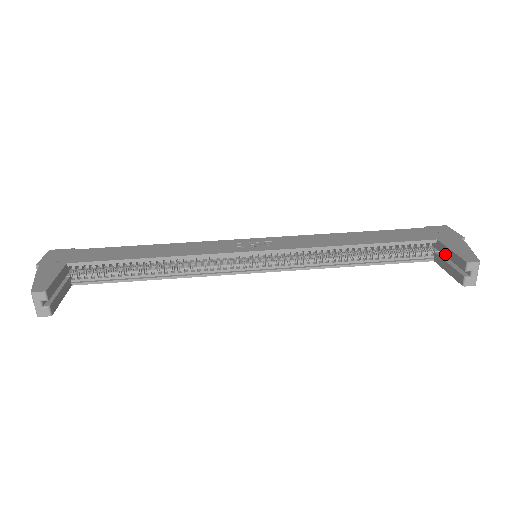
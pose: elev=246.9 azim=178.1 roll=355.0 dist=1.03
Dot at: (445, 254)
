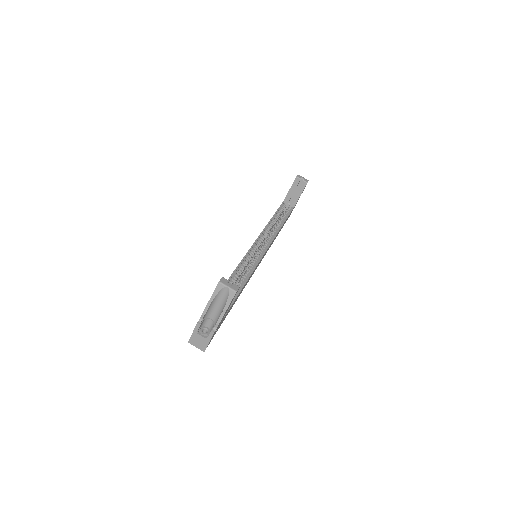
Dot at: (291, 195)
